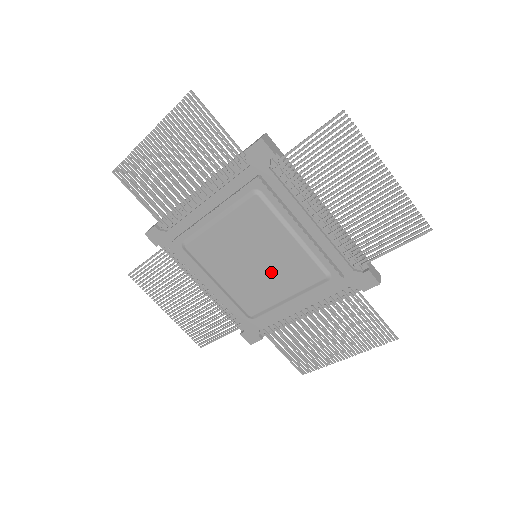
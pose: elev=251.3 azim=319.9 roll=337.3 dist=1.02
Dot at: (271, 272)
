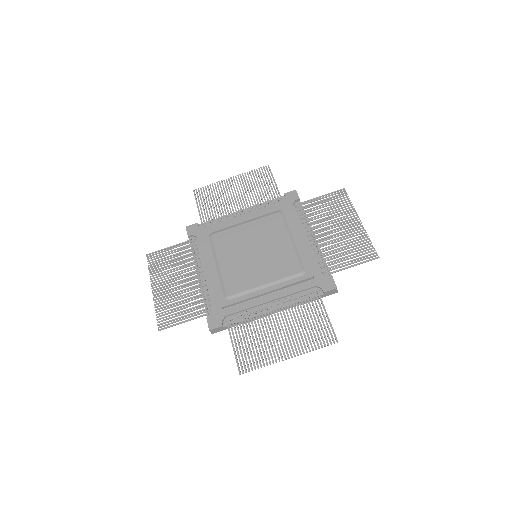
Dot at: (264, 262)
